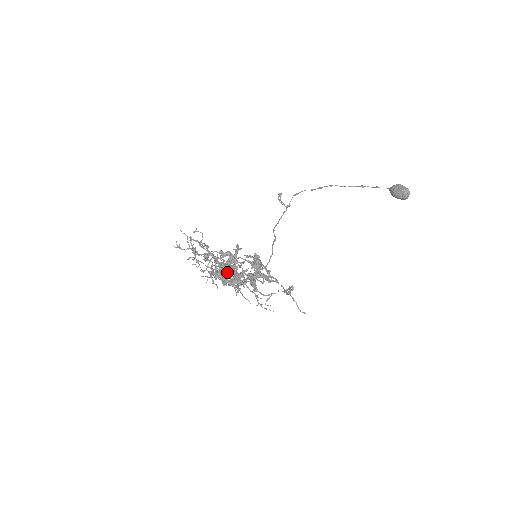
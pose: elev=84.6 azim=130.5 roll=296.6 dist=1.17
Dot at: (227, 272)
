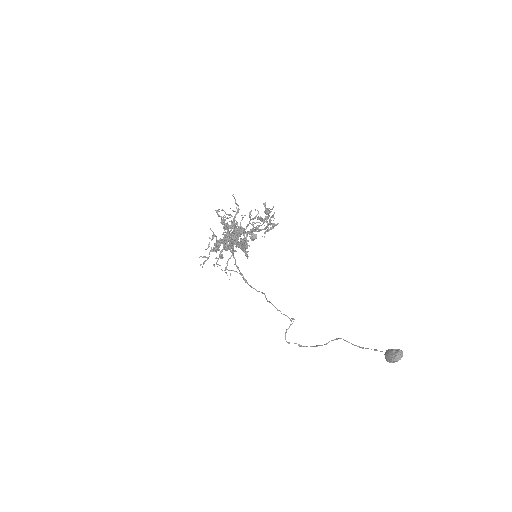
Dot at: (231, 234)
